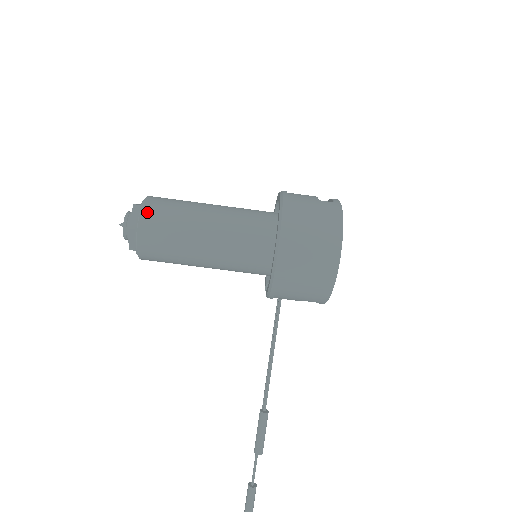
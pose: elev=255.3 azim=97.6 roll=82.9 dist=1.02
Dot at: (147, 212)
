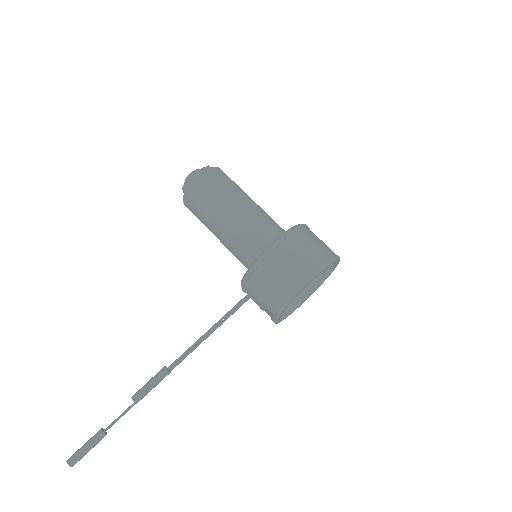
Dot at: (213, 171)
